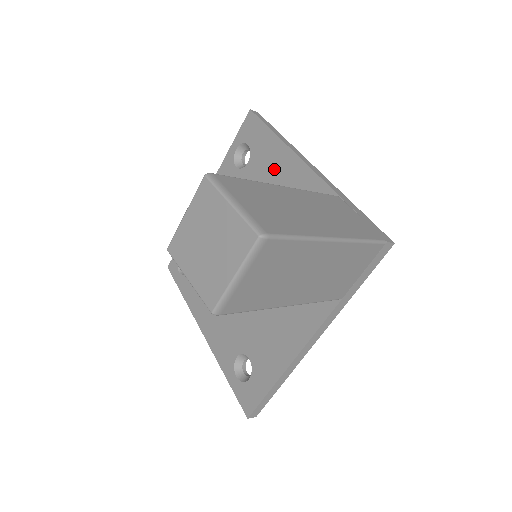
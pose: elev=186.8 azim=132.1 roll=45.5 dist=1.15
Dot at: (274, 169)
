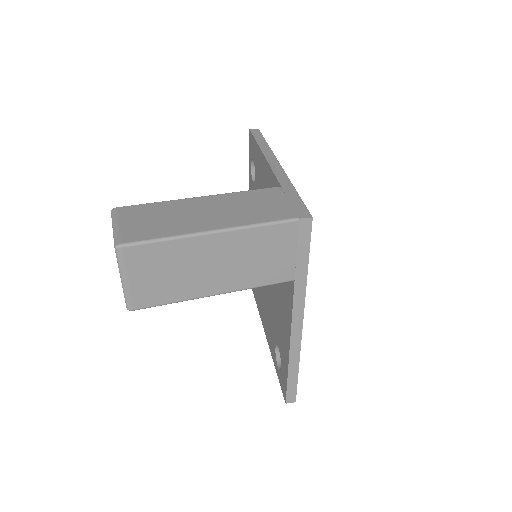
Dot at: (262, 176)
